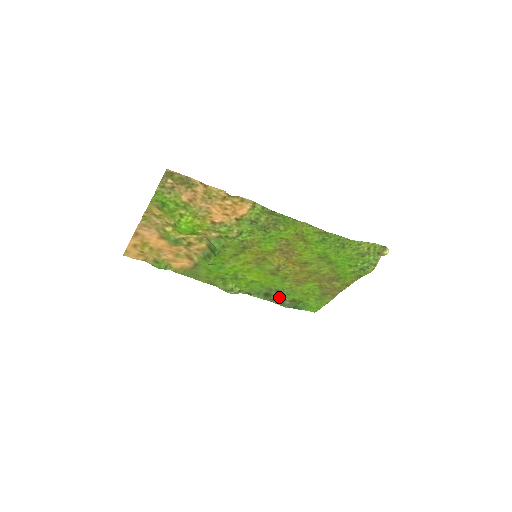
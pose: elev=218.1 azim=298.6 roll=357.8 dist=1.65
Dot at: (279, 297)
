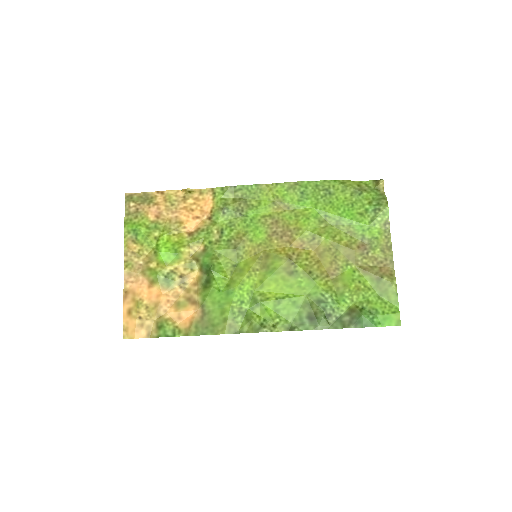
Dot at: (329, 314)
